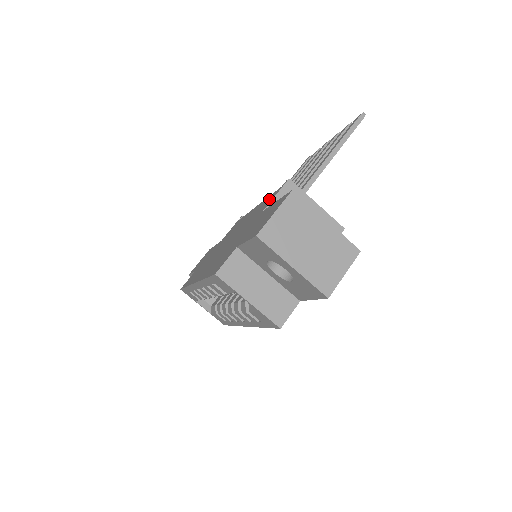
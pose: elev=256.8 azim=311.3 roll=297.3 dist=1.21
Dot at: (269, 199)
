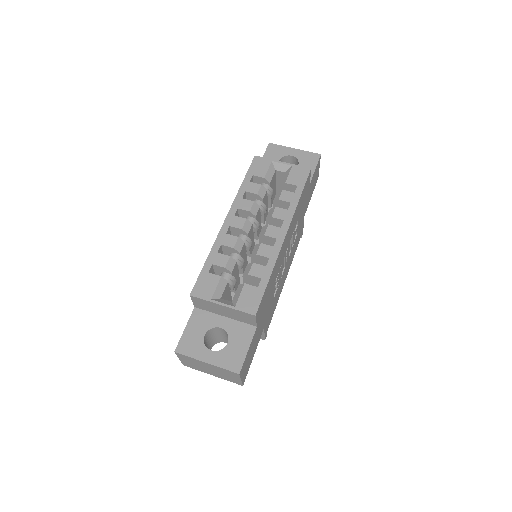
Dot at: occluded
